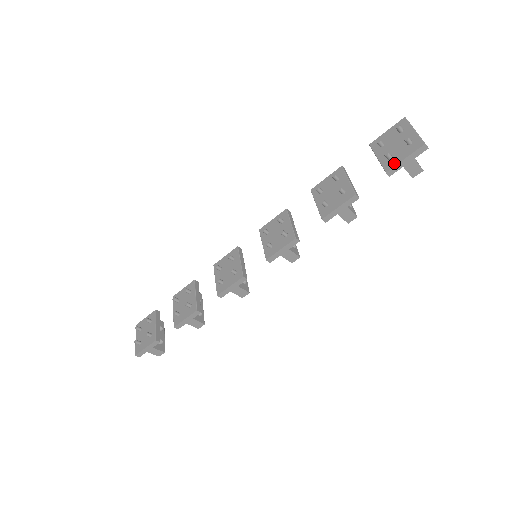
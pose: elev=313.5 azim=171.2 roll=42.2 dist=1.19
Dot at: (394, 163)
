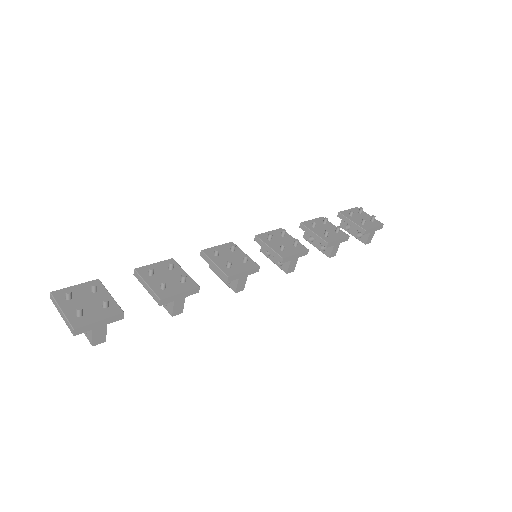
Dot at: (369, 227)
